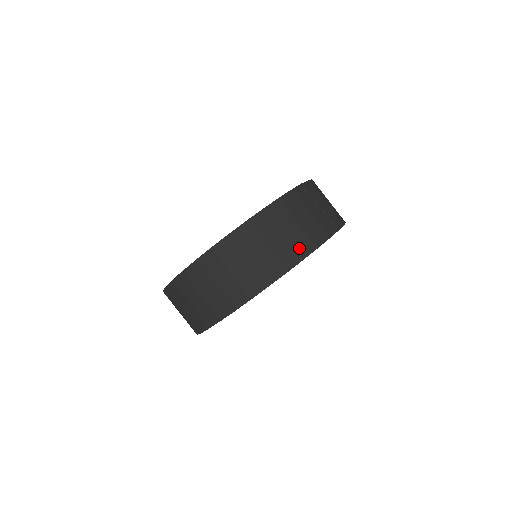
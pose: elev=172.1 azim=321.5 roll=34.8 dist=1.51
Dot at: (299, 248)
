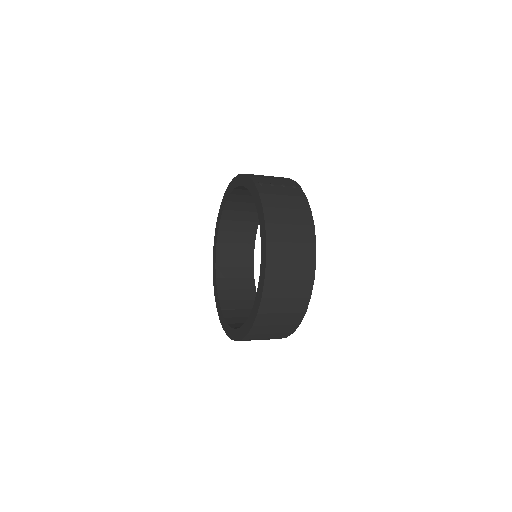
Dot at: (305, 222)
